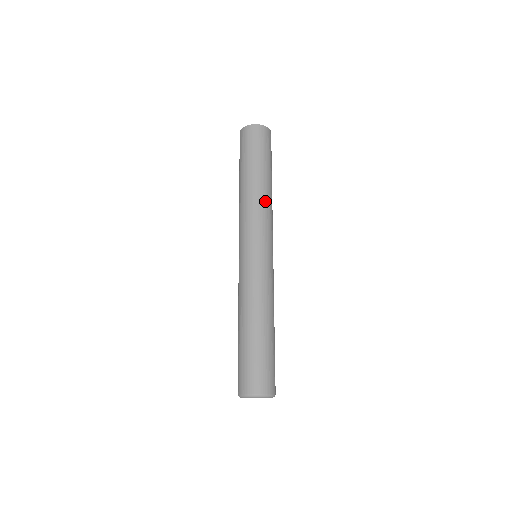
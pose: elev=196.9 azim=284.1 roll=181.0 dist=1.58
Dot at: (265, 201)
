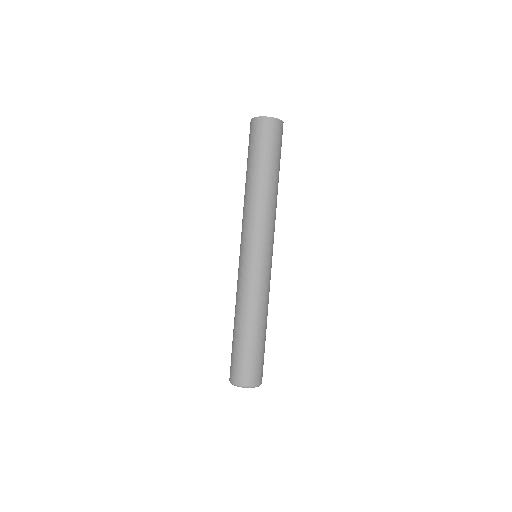
Dot at: (260, 203)
